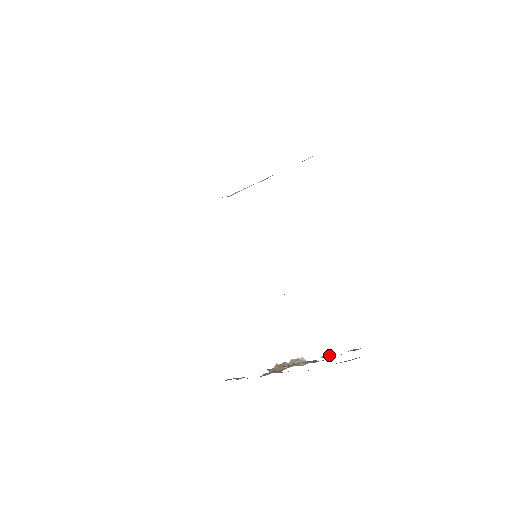
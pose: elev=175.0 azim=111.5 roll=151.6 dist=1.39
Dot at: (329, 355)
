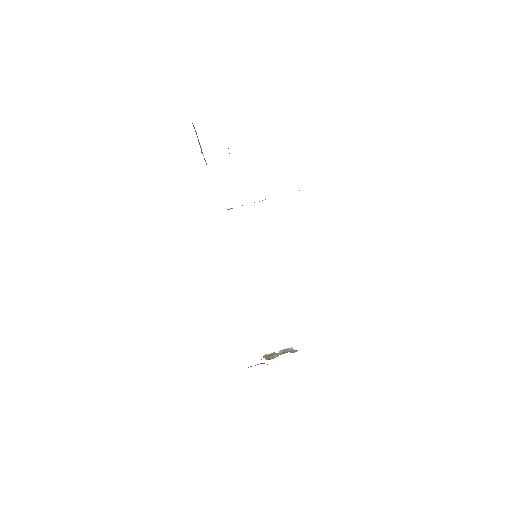
Dot at: occluded
